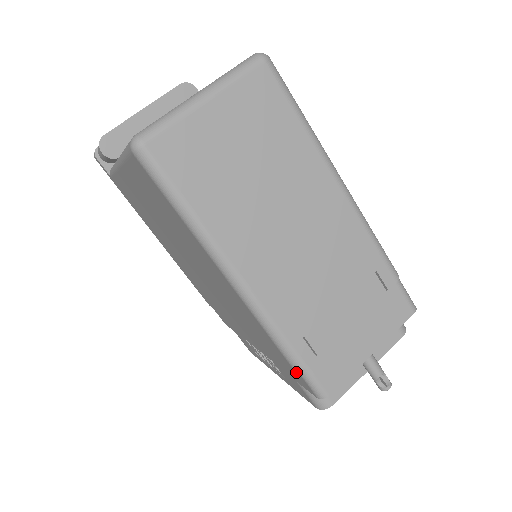
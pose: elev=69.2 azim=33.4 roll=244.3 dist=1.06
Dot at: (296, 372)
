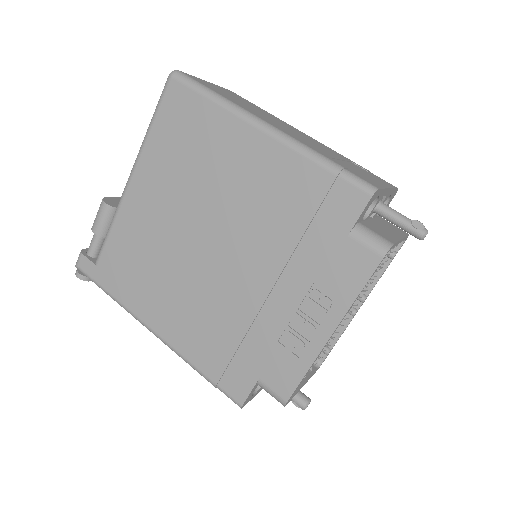
Dot at: (341, 188)
